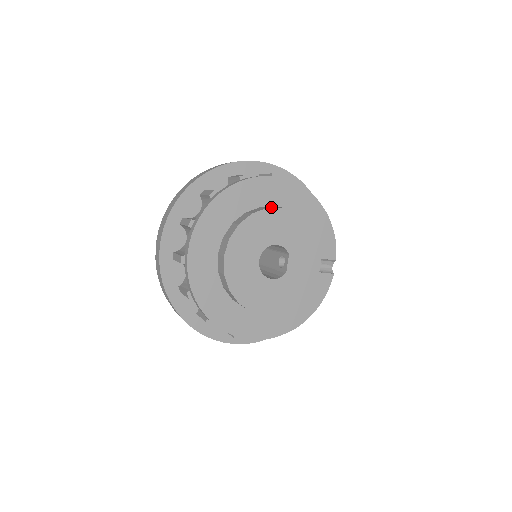
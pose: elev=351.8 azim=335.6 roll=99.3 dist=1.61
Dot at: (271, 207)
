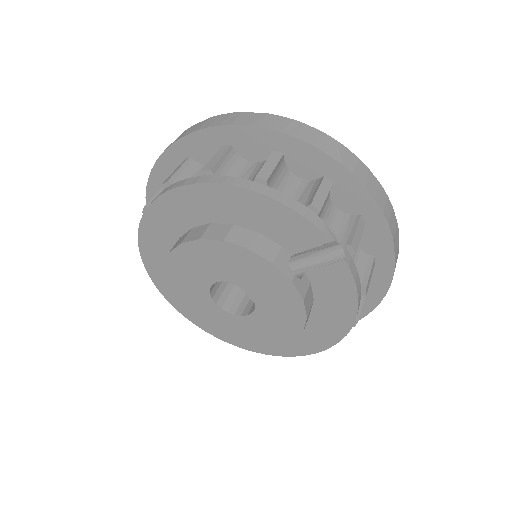
Dot at: (176, 244)
